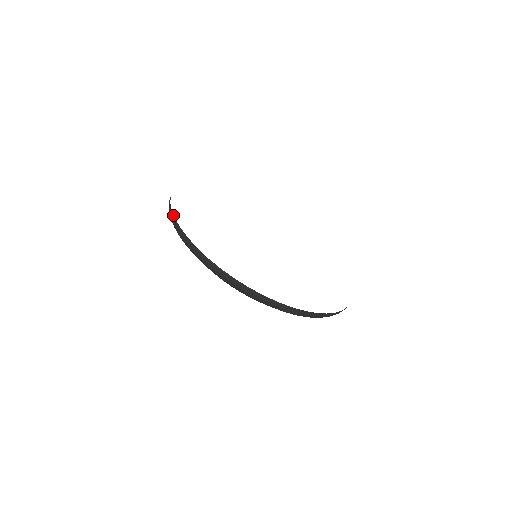
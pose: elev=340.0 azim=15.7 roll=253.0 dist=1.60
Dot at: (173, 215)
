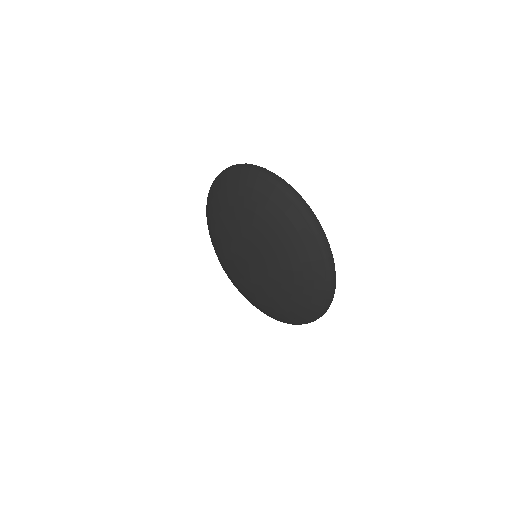
Dot at: occluded
